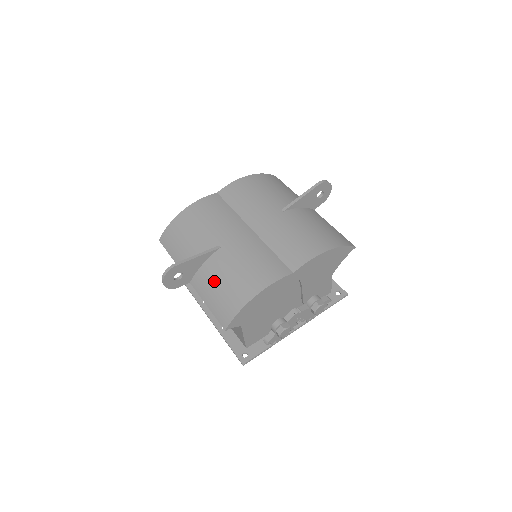
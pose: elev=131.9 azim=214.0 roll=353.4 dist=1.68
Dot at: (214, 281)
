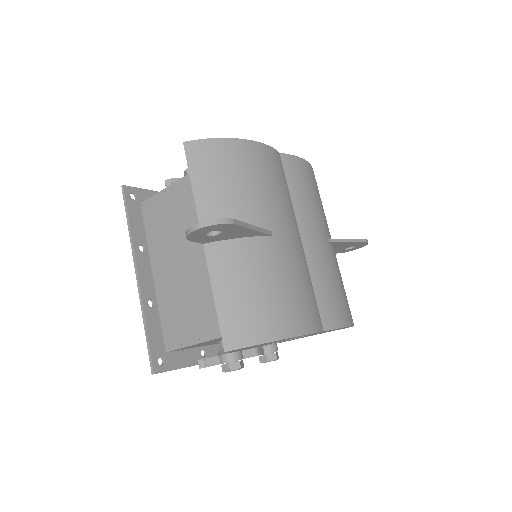
Dot at: (247, 274)
